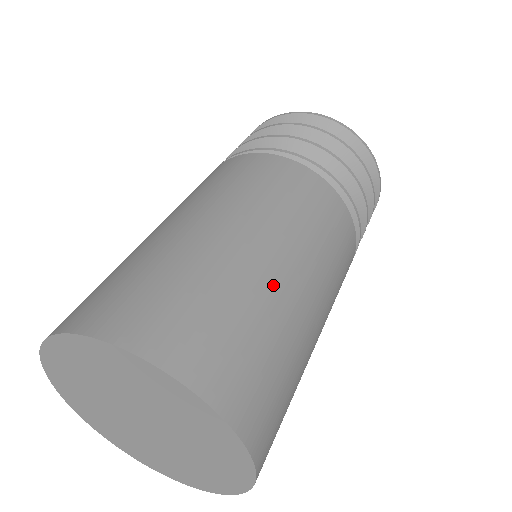
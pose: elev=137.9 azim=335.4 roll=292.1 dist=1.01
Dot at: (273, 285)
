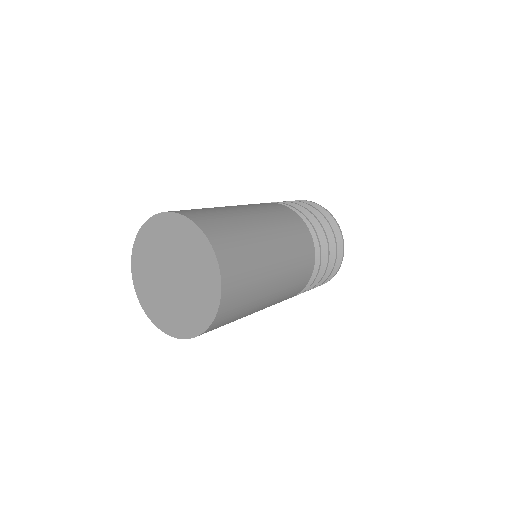
Dot at: (225, 208)
